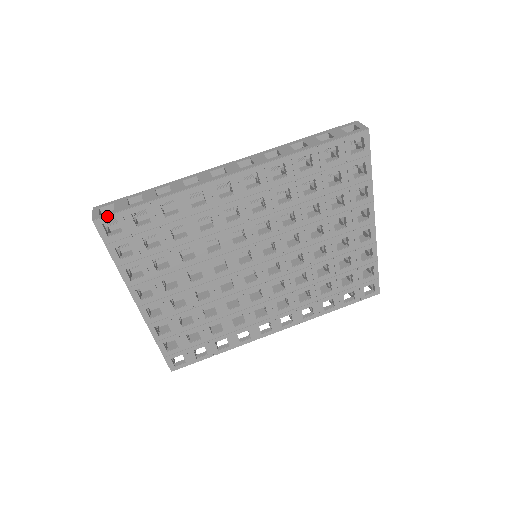
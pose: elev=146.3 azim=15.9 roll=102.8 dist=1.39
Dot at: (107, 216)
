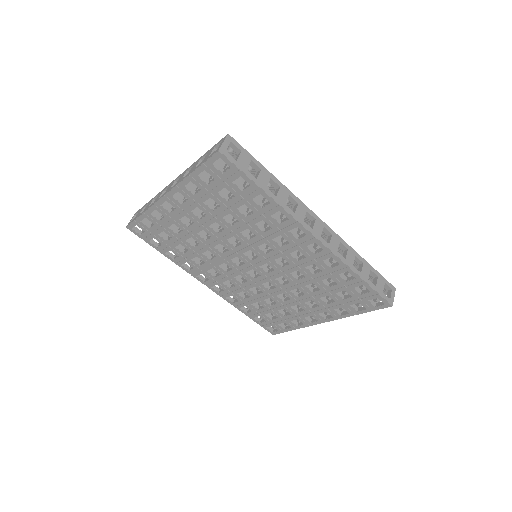
Dot at: (229, 160)
